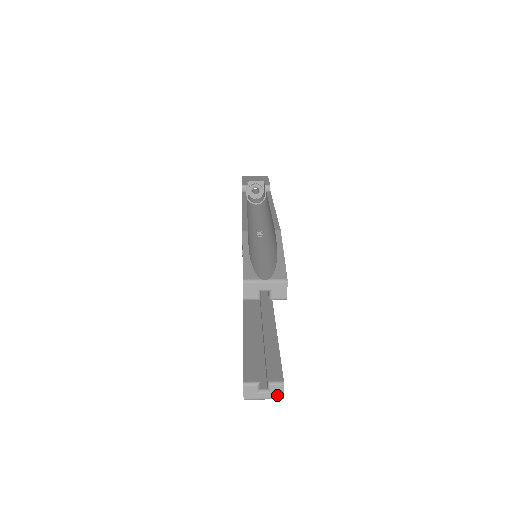
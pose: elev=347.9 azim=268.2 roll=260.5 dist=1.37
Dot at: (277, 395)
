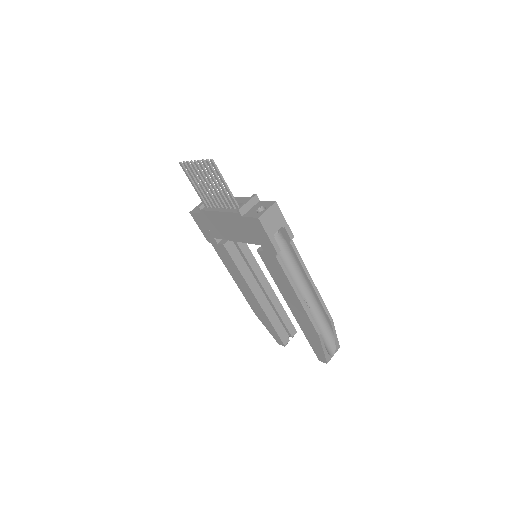
Dot at: occluded
